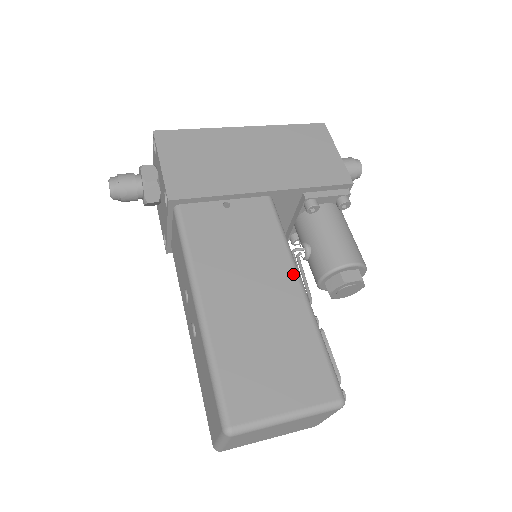
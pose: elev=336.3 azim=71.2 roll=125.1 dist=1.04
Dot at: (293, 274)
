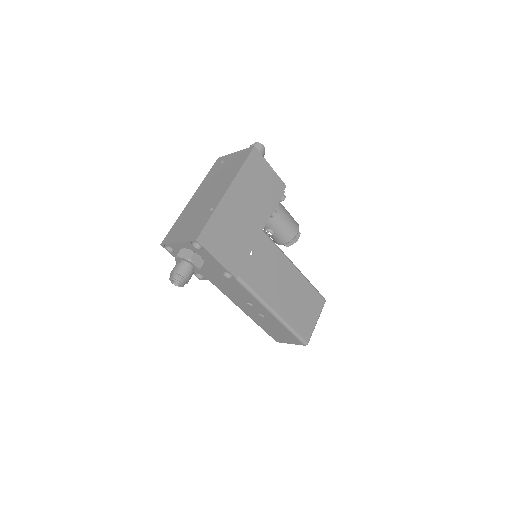
Dot at: (291, 265)
